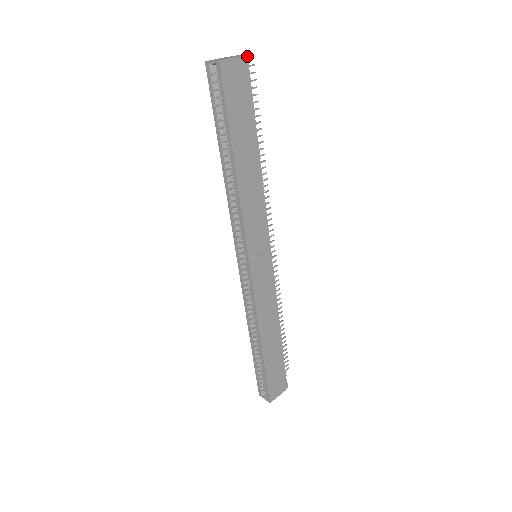
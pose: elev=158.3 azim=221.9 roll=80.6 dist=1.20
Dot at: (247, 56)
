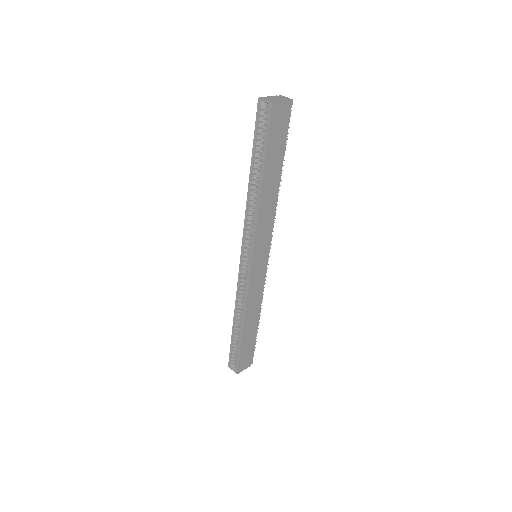
Dot at: (292, 100)
